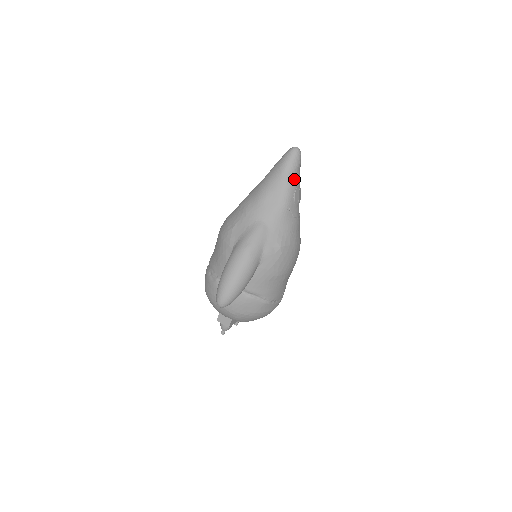
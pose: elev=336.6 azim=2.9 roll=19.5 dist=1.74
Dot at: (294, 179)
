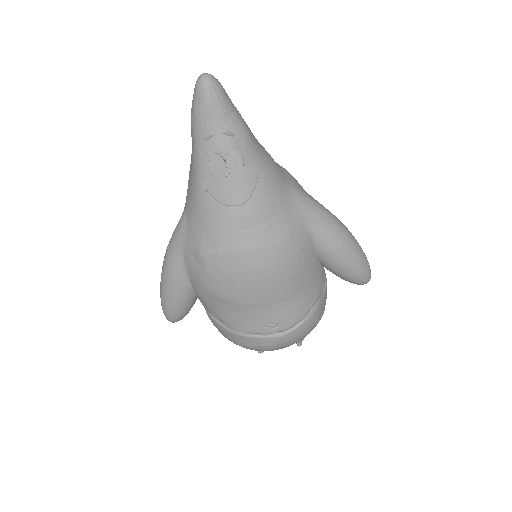
Dot at: (204, 137)
